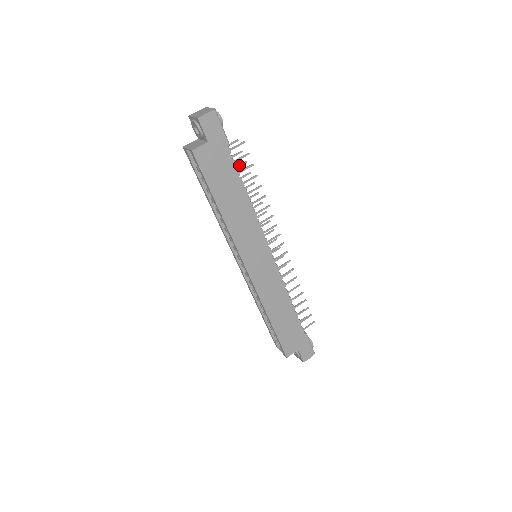
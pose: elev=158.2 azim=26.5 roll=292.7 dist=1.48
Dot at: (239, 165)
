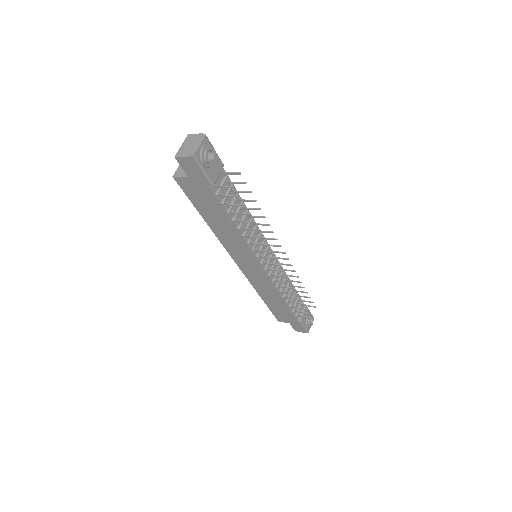
Dot at: (242, 191)
